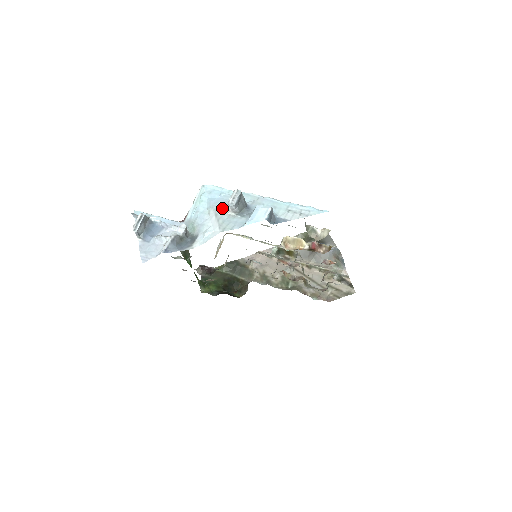
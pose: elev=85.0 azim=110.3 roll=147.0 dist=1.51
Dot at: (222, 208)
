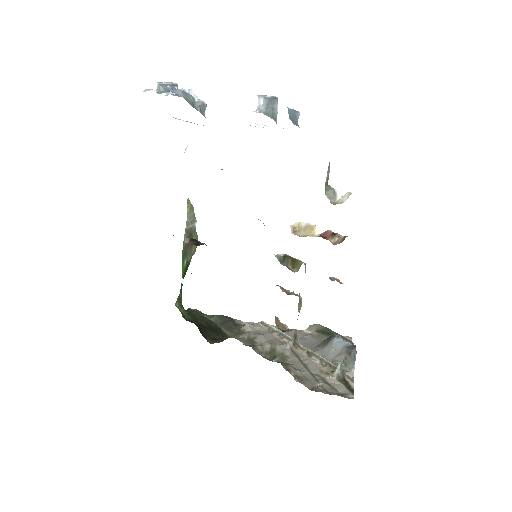
Dot at: occluded
